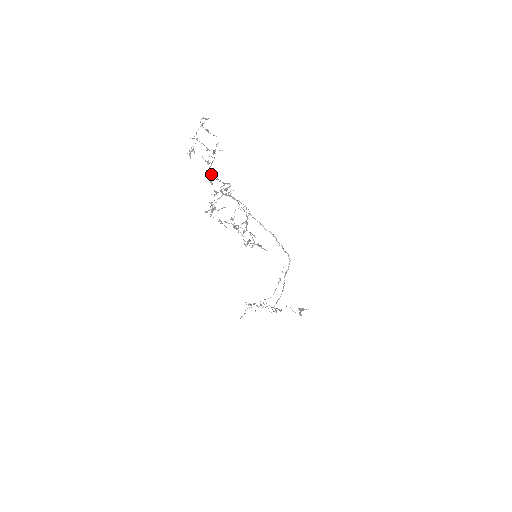
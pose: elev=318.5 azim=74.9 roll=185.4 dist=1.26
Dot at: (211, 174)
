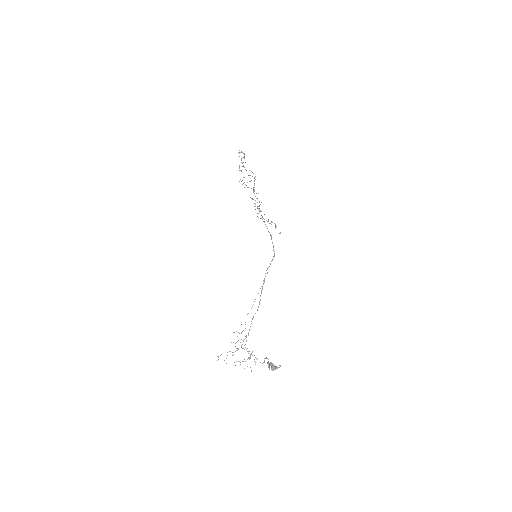
Dot at: (258, 206)
